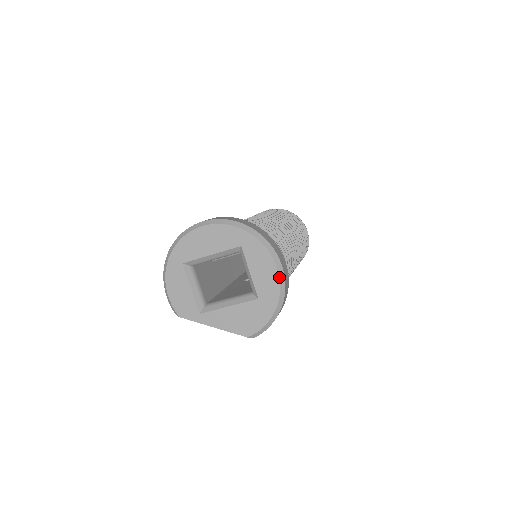
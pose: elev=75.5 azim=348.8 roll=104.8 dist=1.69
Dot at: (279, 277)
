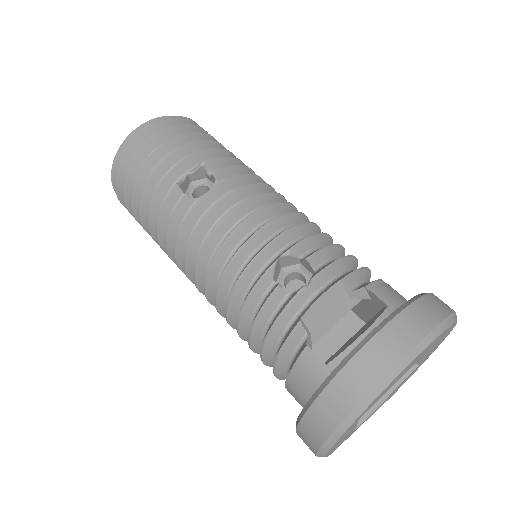
Dot at: occluded
